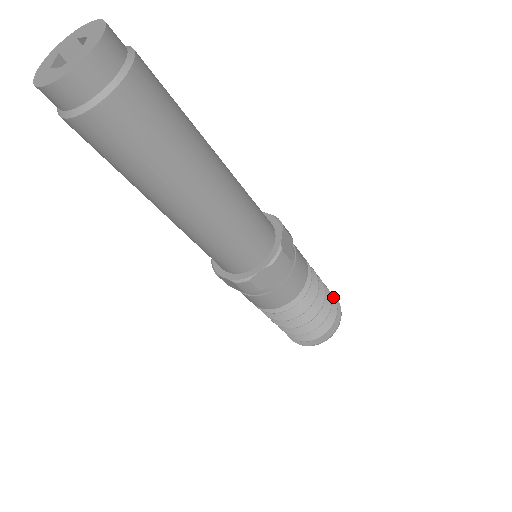
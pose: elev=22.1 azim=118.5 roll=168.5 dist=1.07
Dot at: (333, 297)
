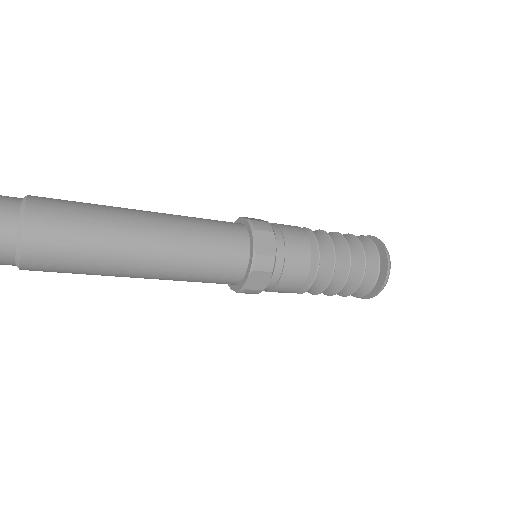
Dot at: (374, 245)
